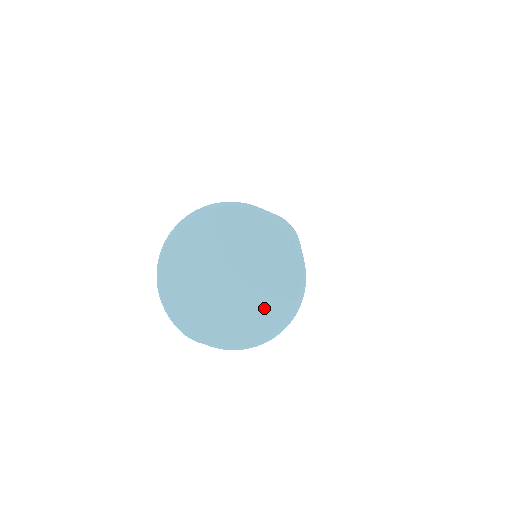
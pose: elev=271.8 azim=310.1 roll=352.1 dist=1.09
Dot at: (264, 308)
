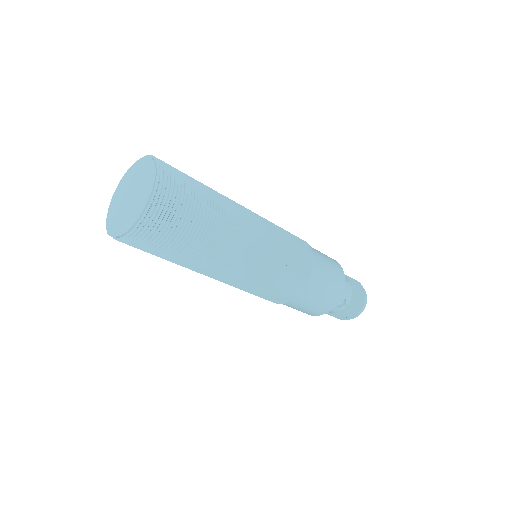
Dot at: (136, 209)
